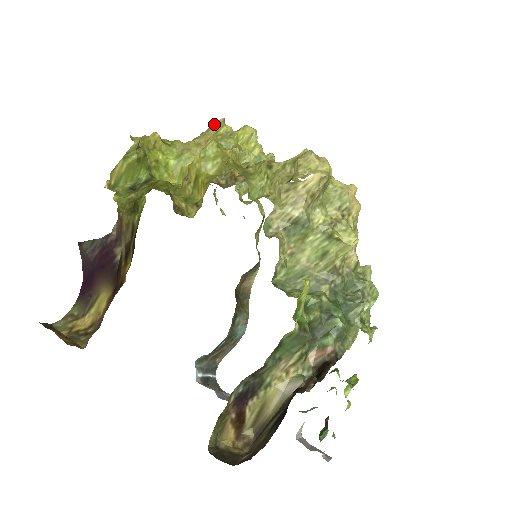
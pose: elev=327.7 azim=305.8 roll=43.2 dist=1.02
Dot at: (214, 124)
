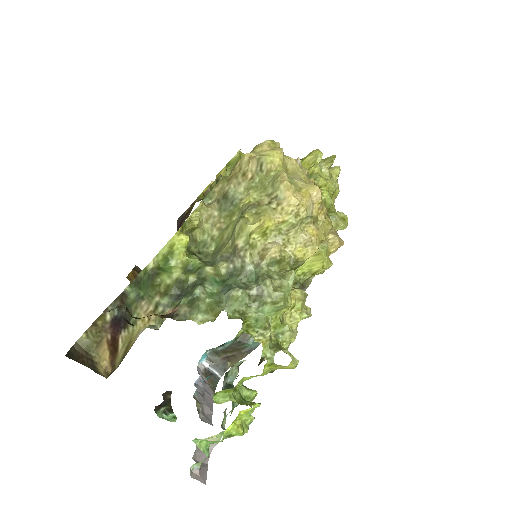
Dot at: occluded
